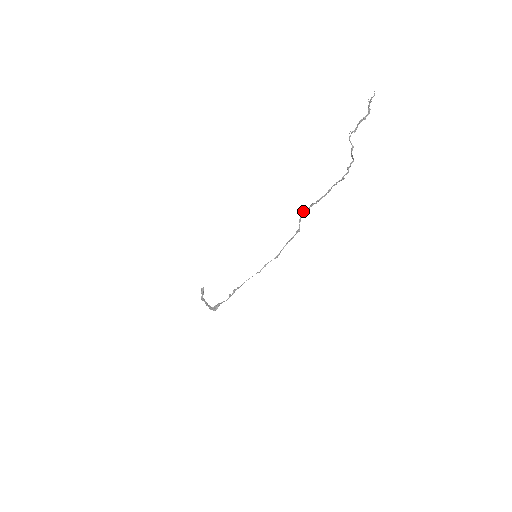
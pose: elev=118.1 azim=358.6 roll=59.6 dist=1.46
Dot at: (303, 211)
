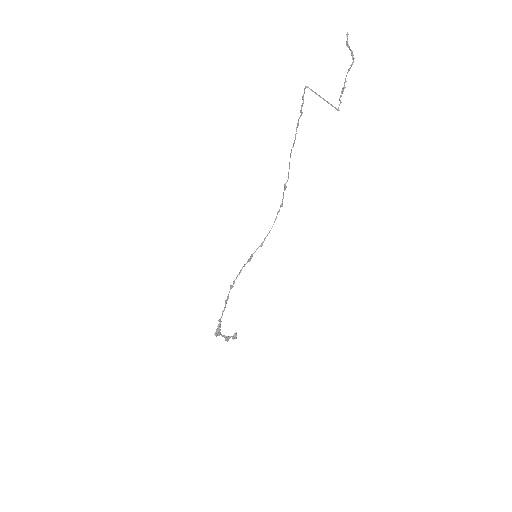
Dot at: (287, 181)
